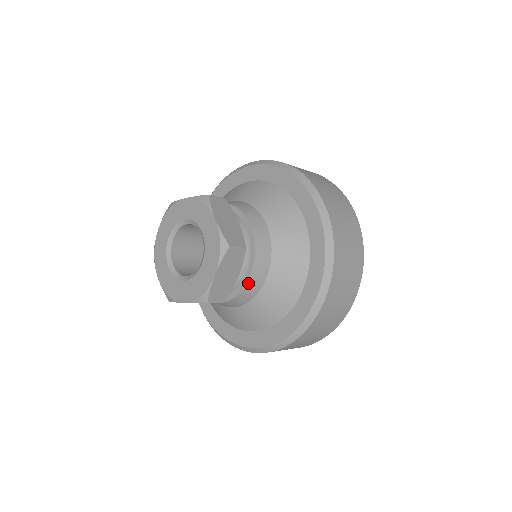
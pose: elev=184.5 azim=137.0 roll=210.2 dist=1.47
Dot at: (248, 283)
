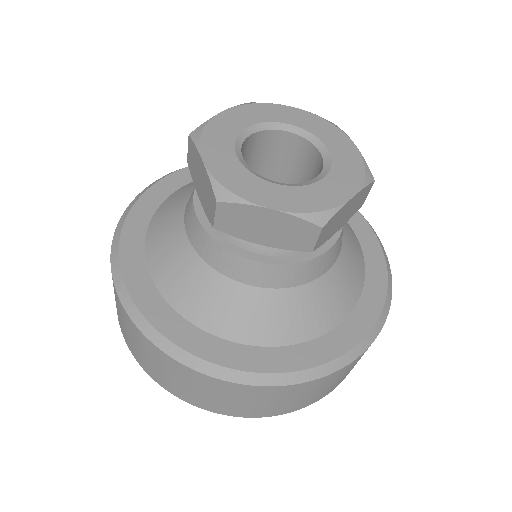
Dot at: occluded
